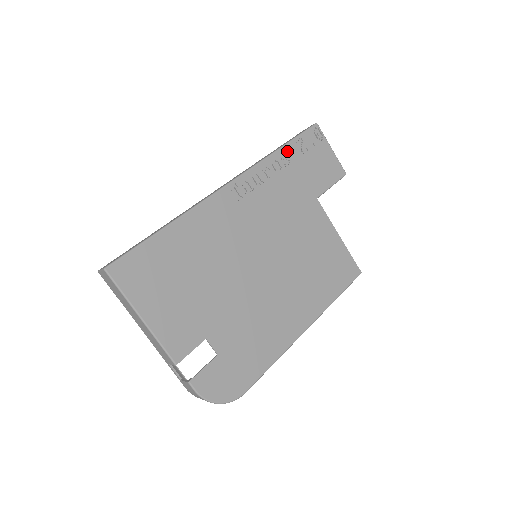
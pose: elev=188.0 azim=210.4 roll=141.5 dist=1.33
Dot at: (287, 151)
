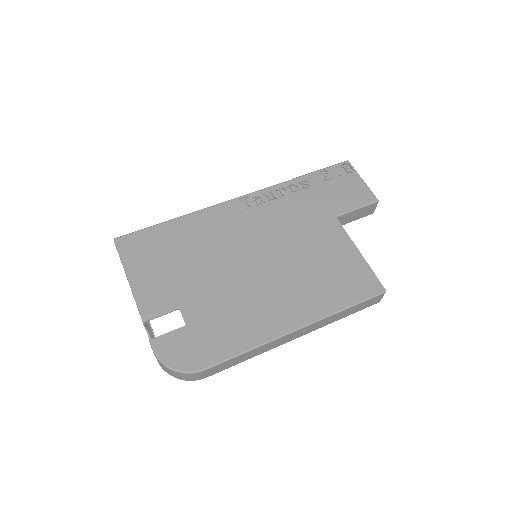
Dot at: (308, 178)
